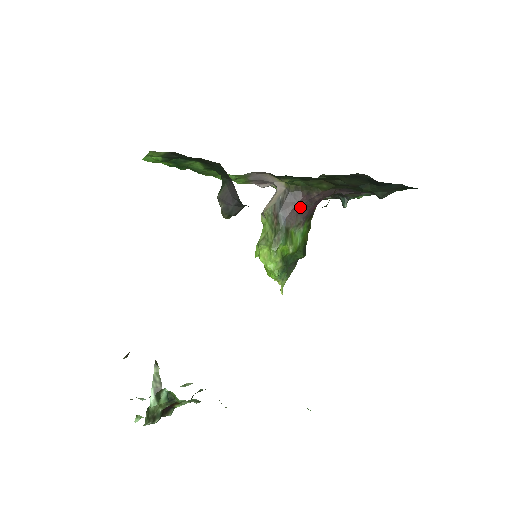
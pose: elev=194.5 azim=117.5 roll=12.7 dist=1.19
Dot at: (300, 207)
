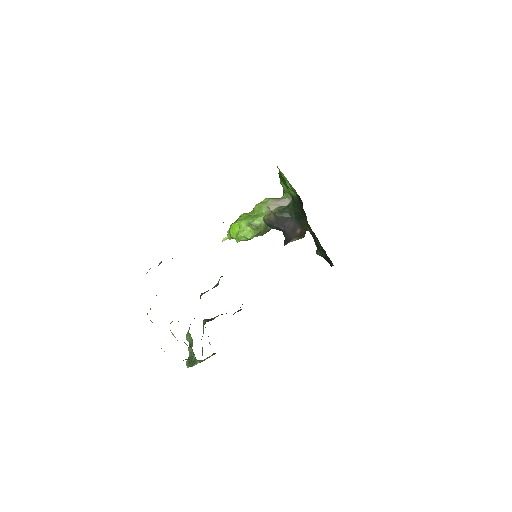
Dot at: occluded
